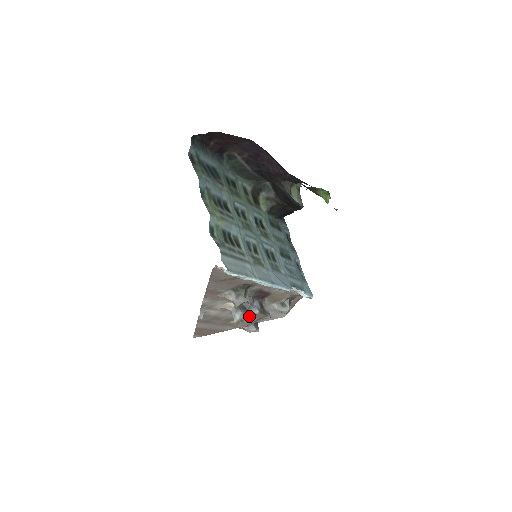
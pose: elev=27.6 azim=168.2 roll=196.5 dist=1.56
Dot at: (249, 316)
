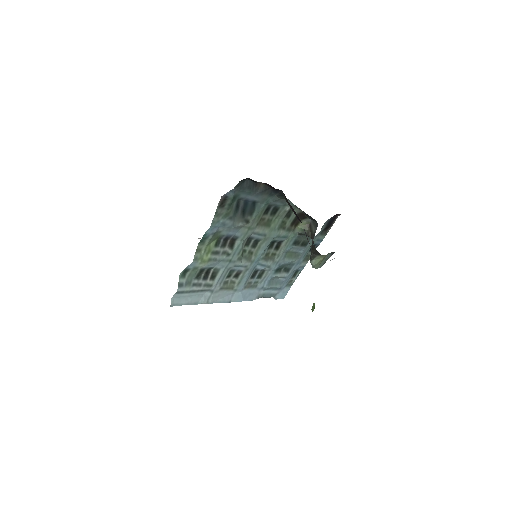
Dot at: occluded
